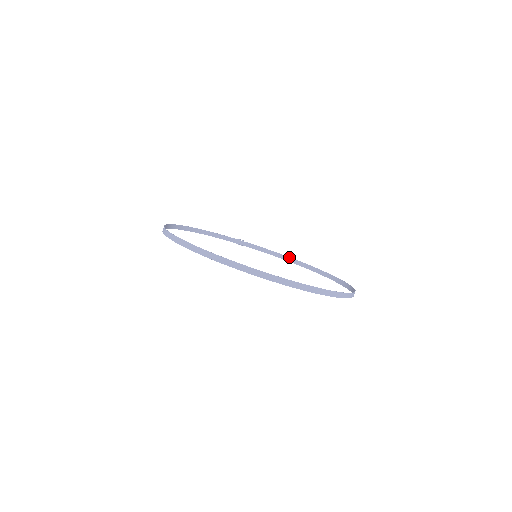
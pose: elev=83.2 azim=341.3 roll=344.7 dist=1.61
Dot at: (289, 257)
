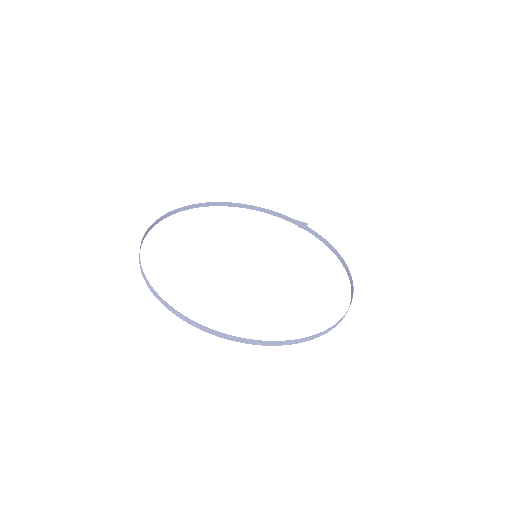
Dot at: occluded
